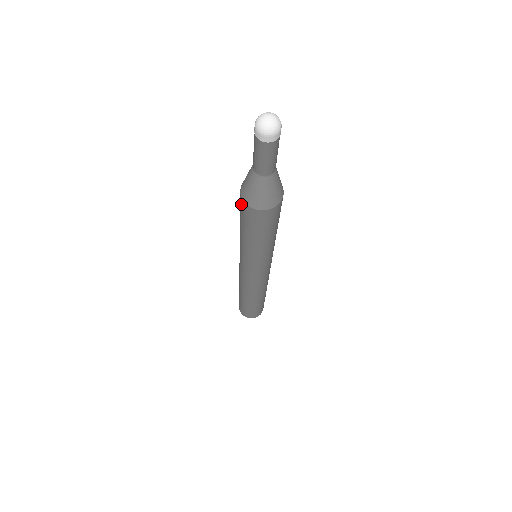
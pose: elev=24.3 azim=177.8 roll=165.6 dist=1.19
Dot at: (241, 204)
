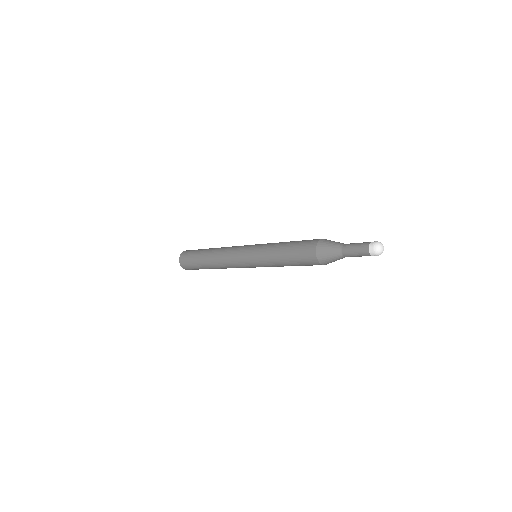
Dot at: (310, 245)
